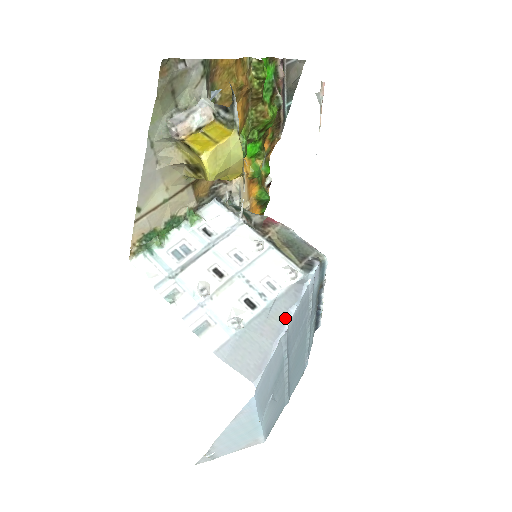
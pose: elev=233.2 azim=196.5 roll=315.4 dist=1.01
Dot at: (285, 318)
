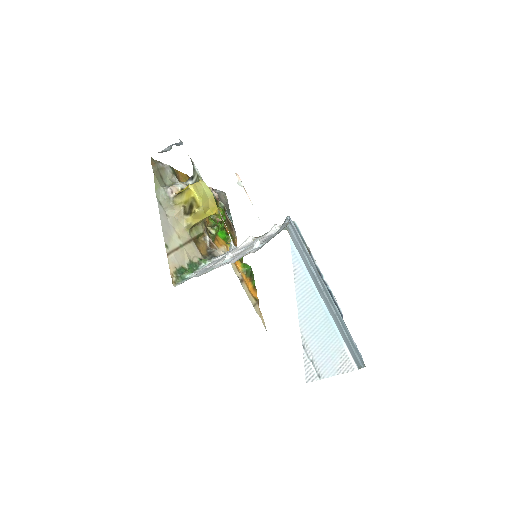
Dot at: occluded
